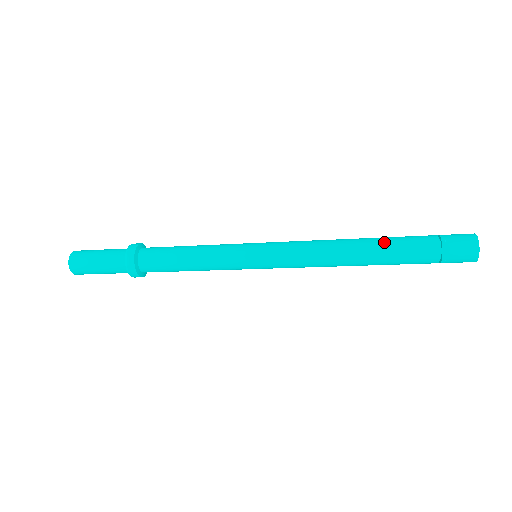
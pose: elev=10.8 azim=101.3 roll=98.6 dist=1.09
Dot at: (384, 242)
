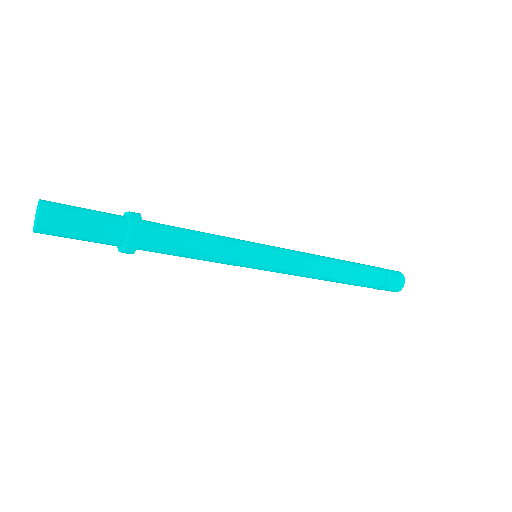
Dot at: (351, 262)
